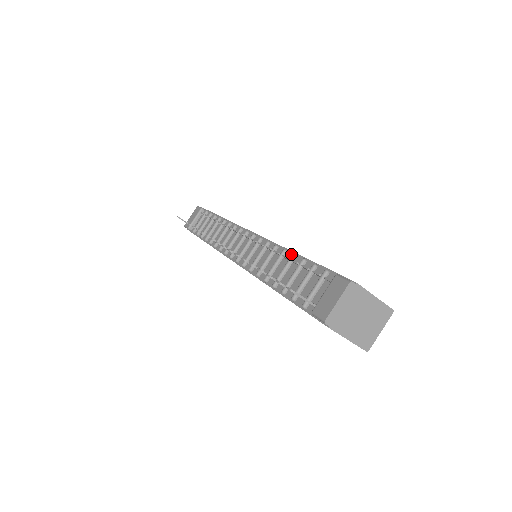
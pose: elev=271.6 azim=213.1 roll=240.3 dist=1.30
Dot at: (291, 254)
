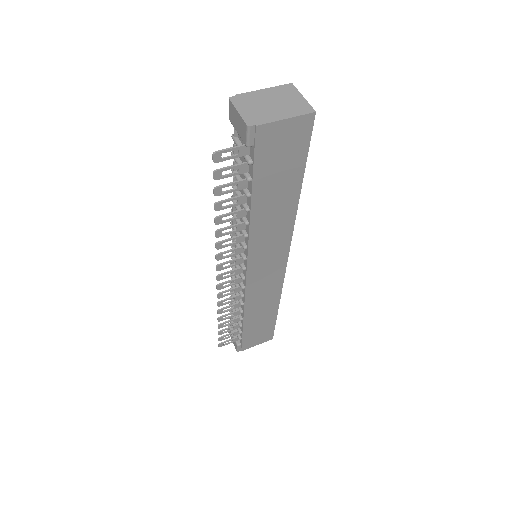
Dot at: occluded
